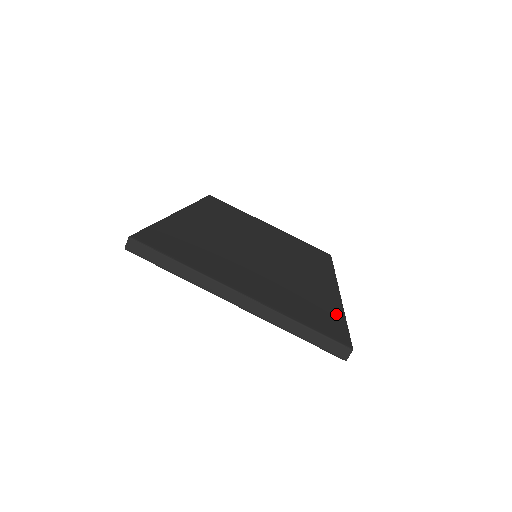
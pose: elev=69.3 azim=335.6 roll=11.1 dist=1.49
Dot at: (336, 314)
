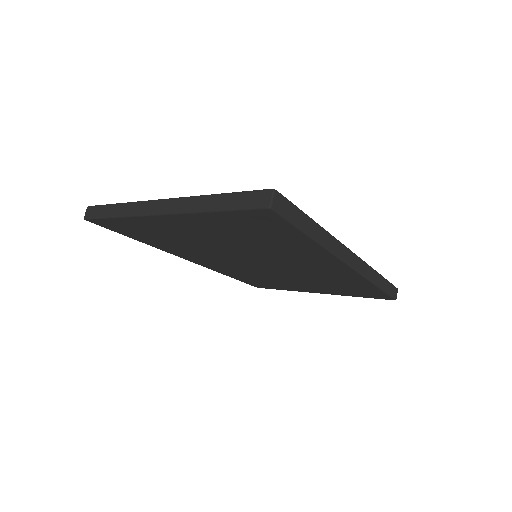
Dot at: occluded
